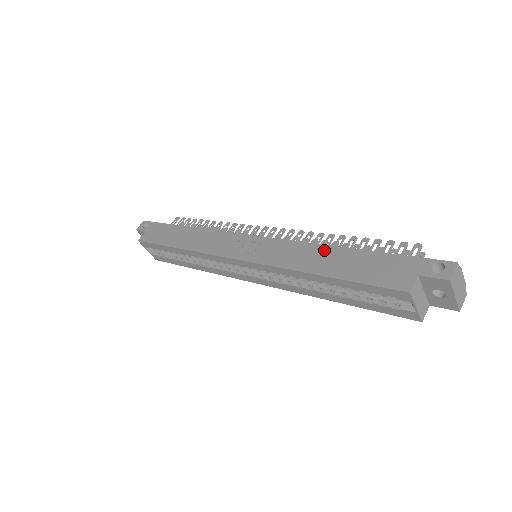
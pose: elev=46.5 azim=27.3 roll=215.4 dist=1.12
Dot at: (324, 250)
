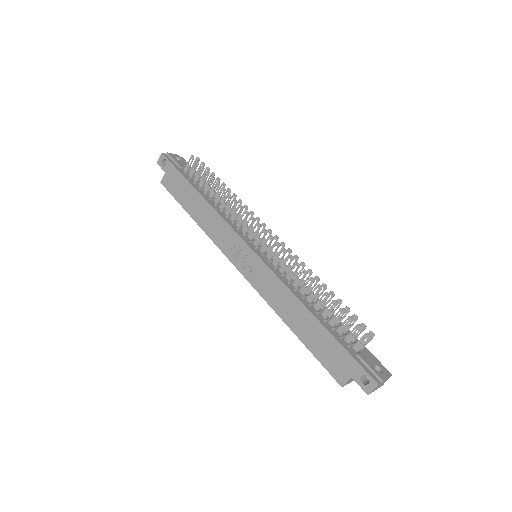
Dot at: (299, 308)
